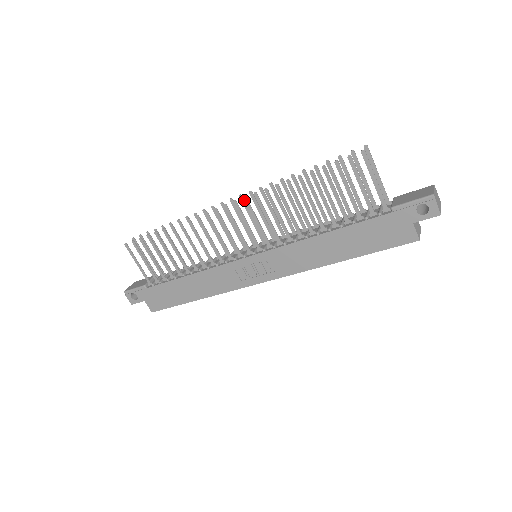
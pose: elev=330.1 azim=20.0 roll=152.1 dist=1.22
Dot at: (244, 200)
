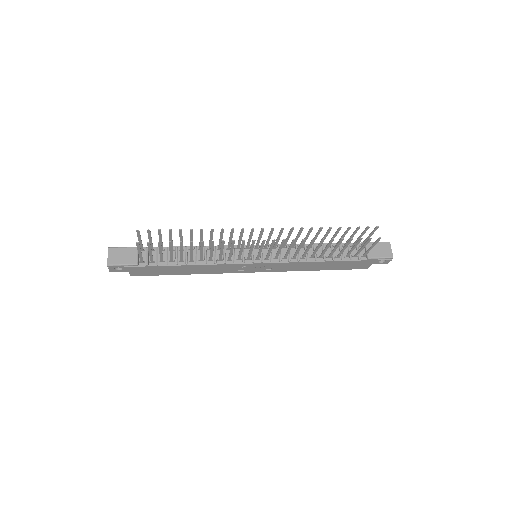
Dot at: (282, 241)
